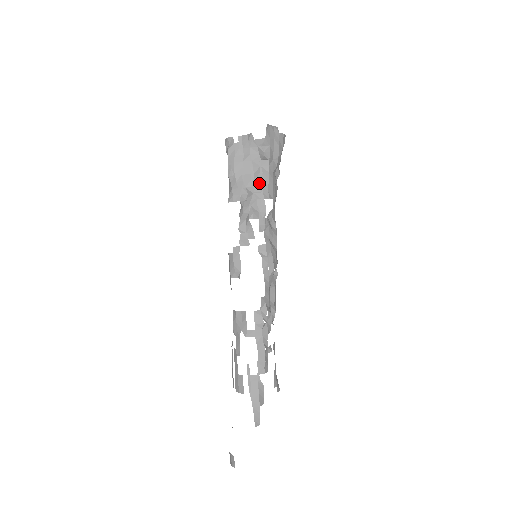
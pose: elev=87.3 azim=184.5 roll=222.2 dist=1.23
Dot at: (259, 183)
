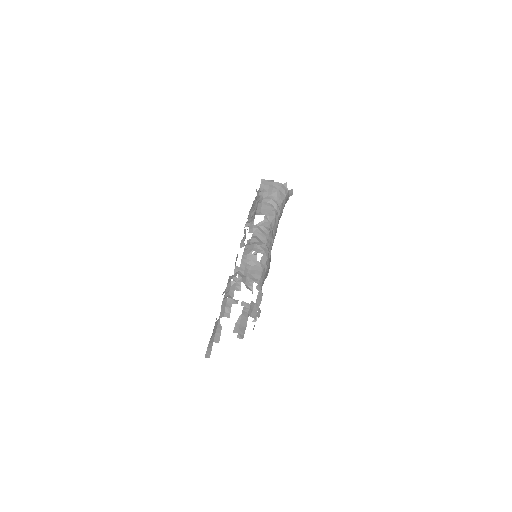
Dot at: (256, 210)
